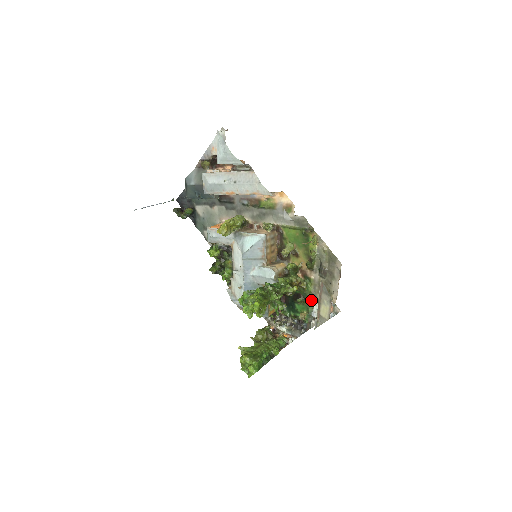
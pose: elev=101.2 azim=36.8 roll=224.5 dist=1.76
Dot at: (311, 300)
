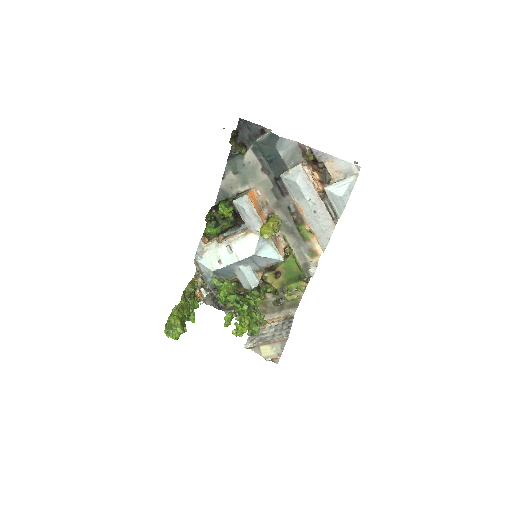
Dot at: occluded
